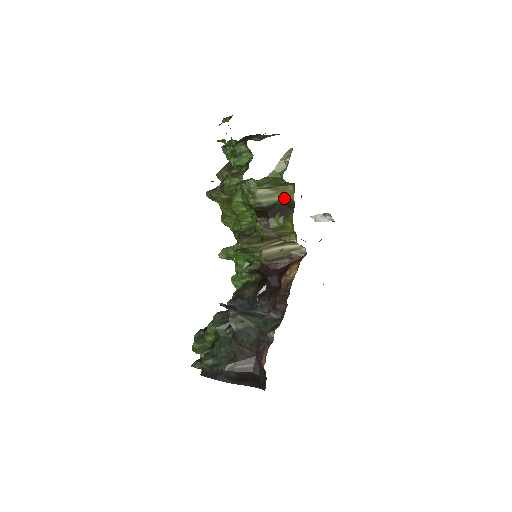
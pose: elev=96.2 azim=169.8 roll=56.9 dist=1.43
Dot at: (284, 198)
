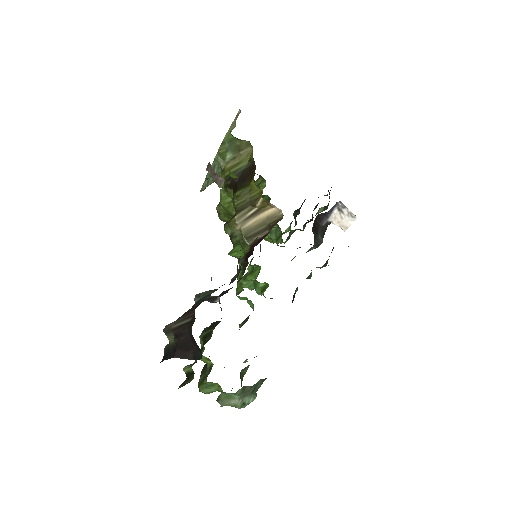
Dot at: (248, 162)
